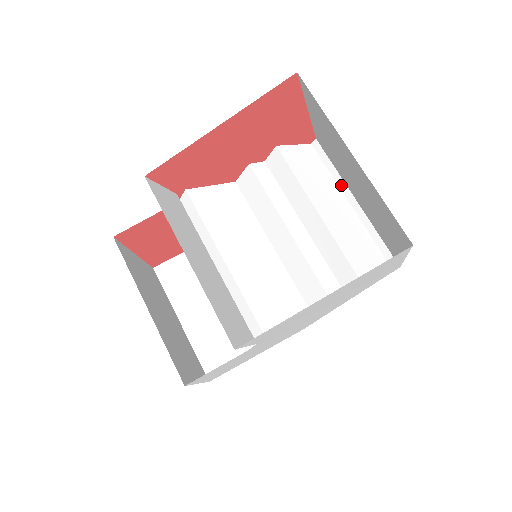
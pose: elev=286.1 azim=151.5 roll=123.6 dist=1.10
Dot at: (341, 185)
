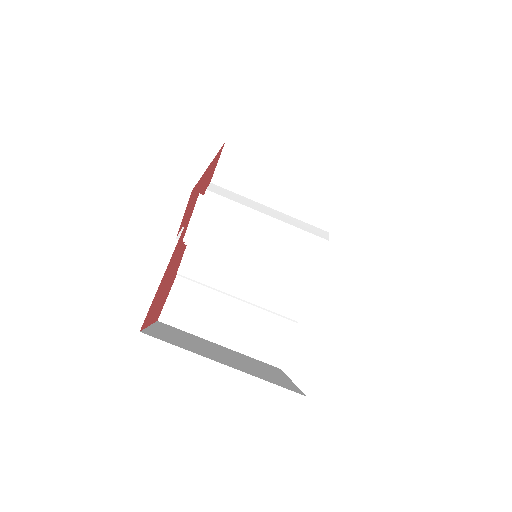
Dot at: (256, 219)
